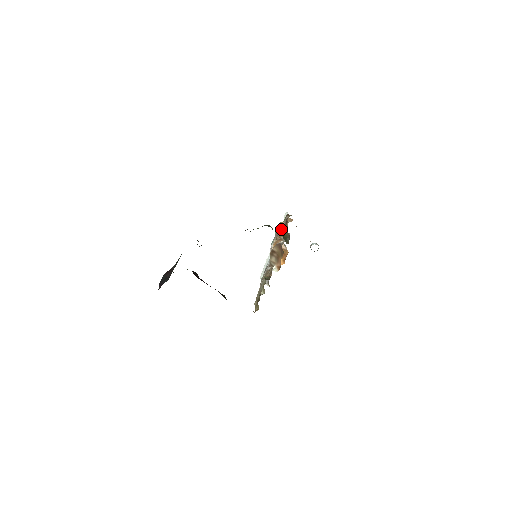
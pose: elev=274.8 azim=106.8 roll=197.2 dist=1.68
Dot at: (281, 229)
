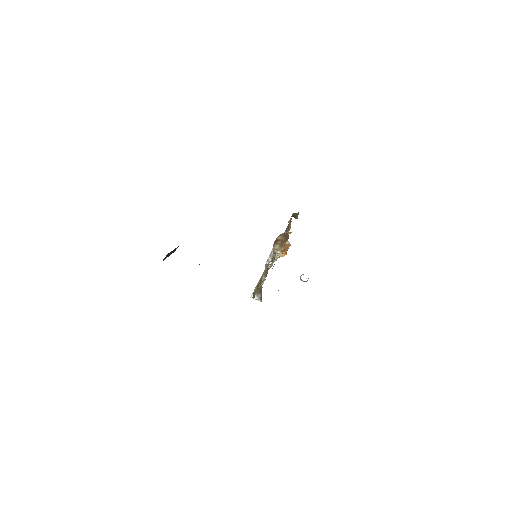
Dot at: occluded
